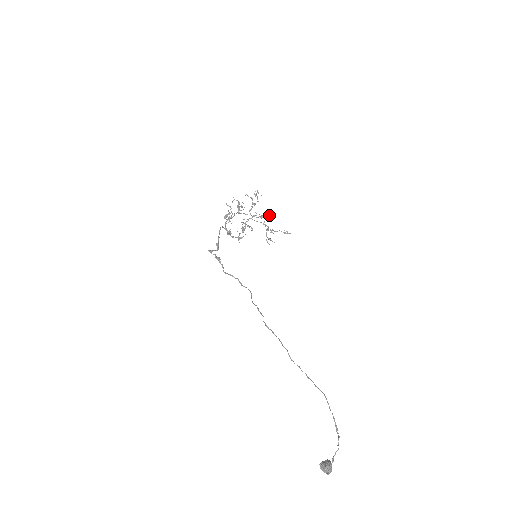
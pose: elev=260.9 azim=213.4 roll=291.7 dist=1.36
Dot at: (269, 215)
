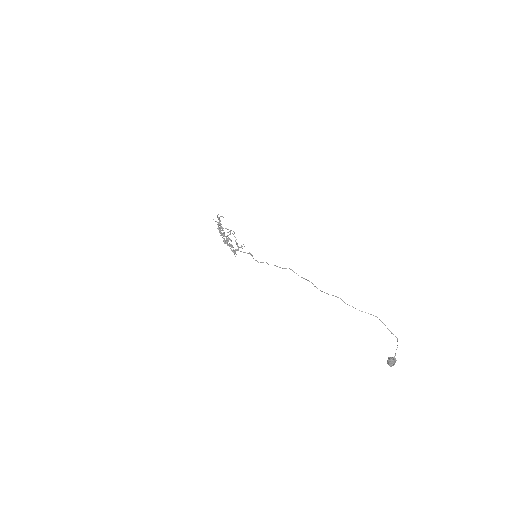
Dot at: (230, 233)
